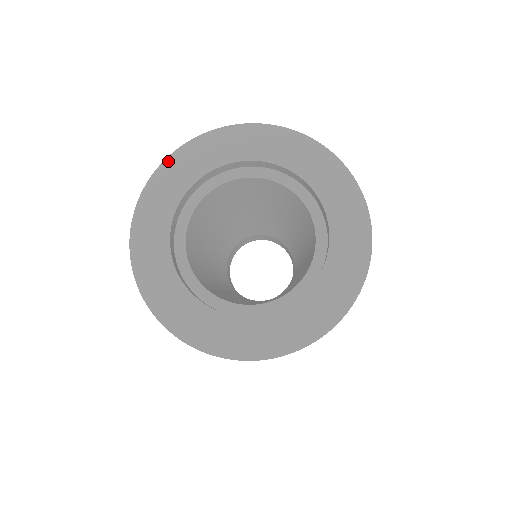
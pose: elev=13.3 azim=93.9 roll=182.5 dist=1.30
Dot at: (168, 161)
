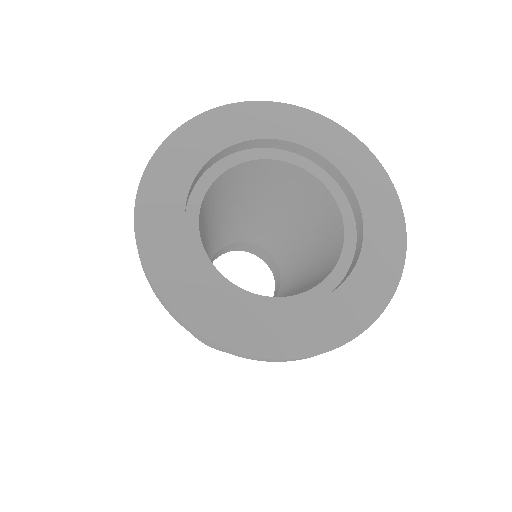
Dot at: (188, 125)
